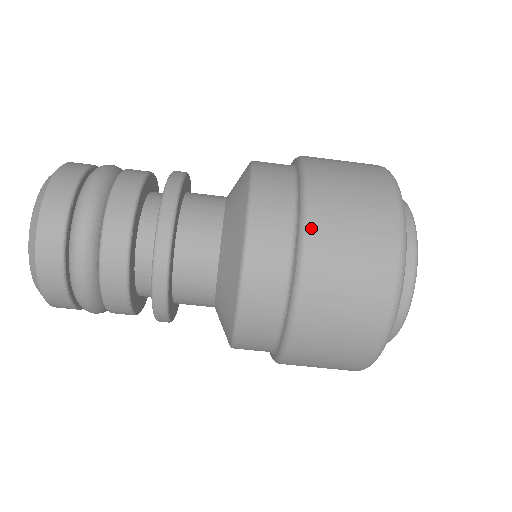
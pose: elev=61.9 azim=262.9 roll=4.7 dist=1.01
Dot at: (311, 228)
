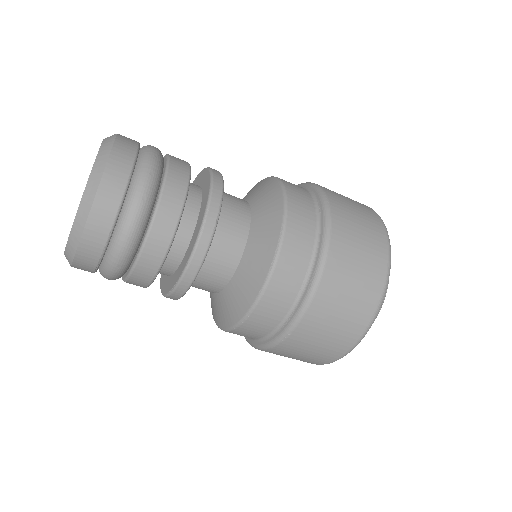
Dot at: (331, 250)
